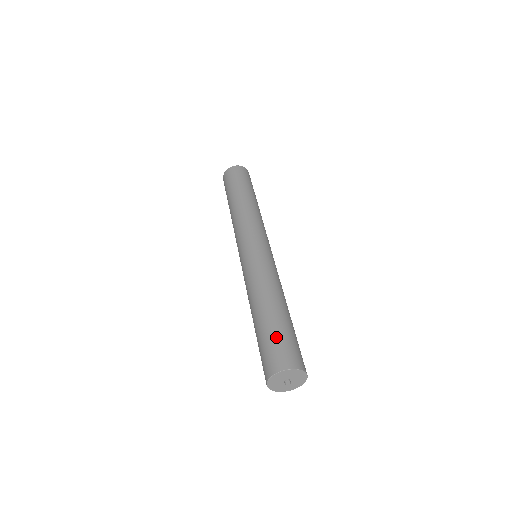
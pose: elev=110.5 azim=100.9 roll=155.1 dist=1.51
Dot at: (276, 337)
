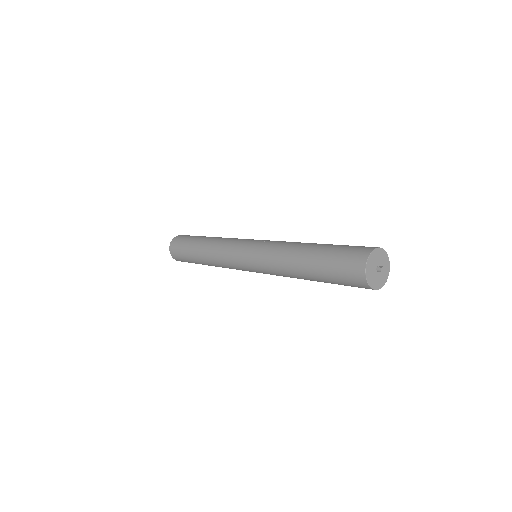
Dot at: (342, 247)
